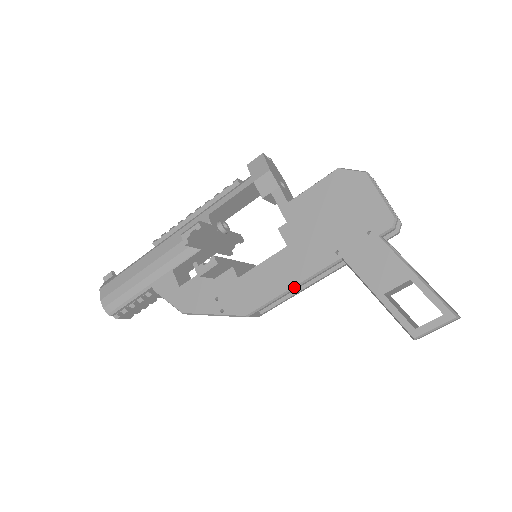
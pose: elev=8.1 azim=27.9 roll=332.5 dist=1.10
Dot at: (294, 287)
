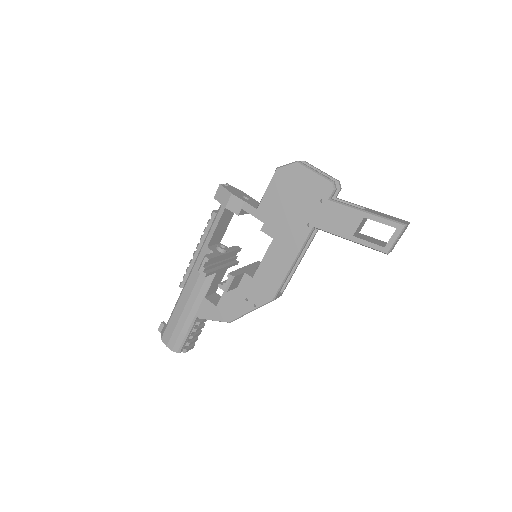
Dot at: (293, 263)
